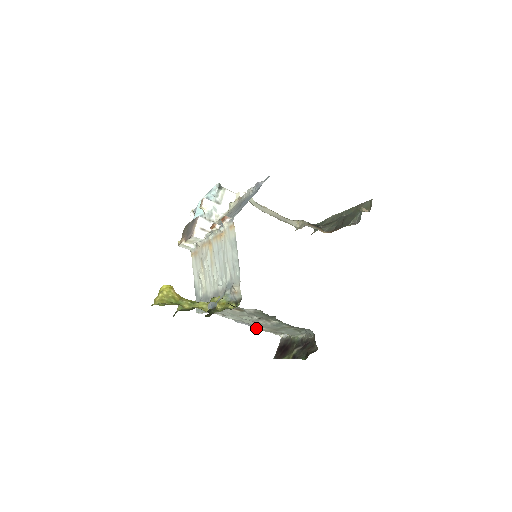
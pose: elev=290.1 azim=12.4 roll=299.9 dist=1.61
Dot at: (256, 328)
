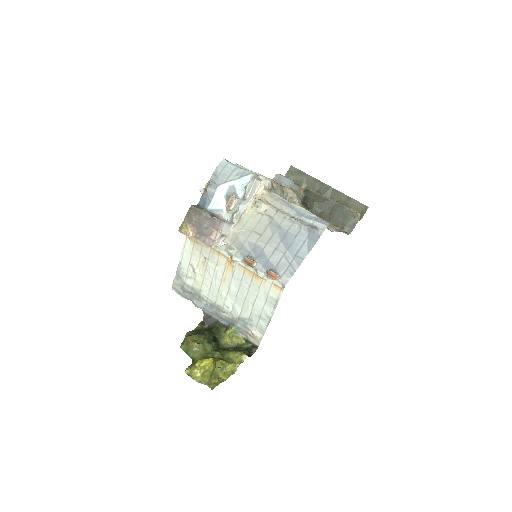
Dot at: occluded
